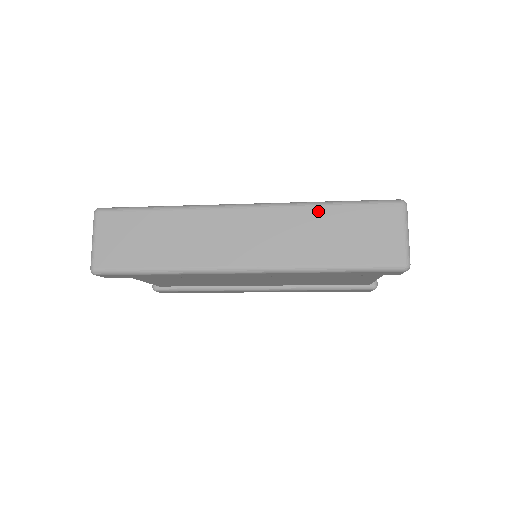
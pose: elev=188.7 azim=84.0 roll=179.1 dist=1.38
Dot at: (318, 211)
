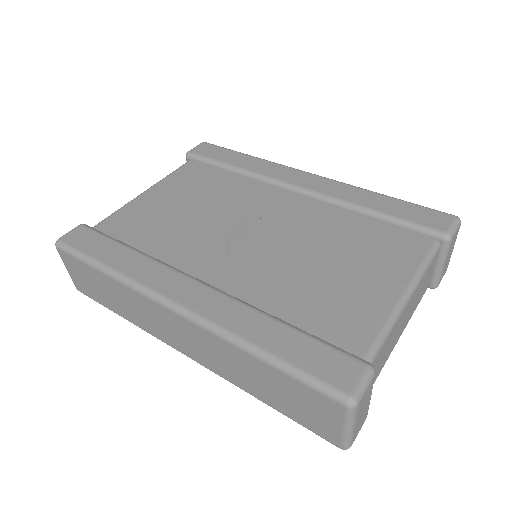
Dot at: (246, 356)
